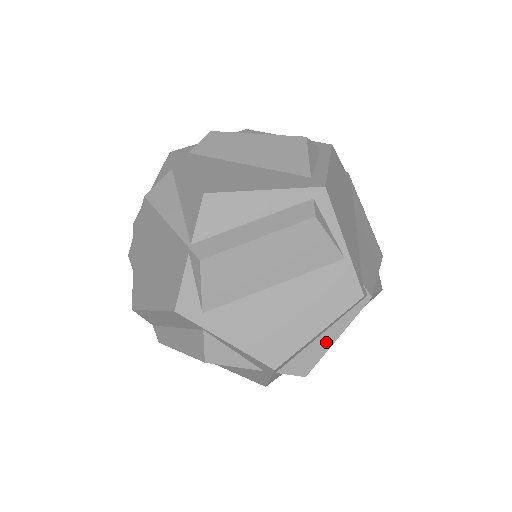
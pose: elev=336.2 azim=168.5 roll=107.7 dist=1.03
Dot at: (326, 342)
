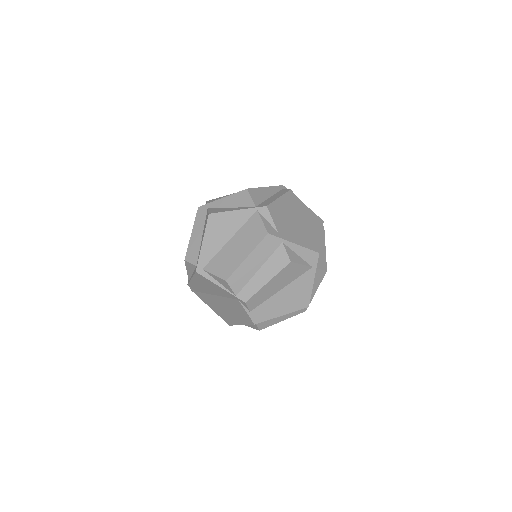
Dot at: (323, 250)
